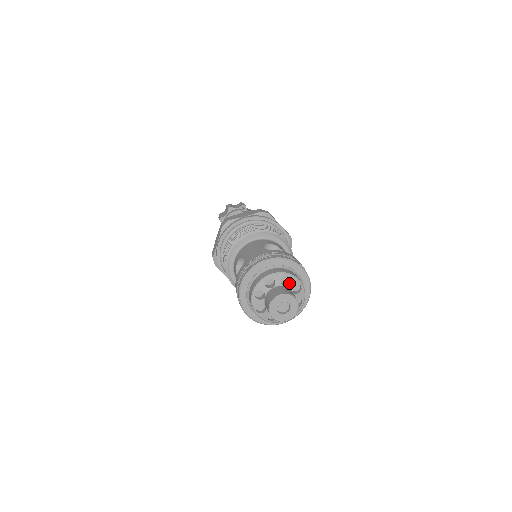
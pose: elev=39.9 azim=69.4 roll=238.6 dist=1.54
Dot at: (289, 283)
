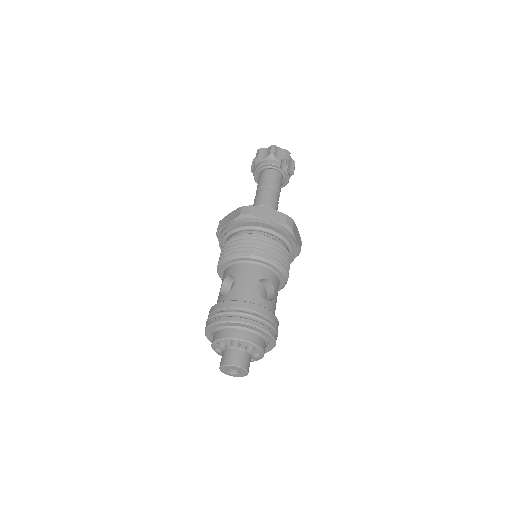
Dot at: (252, 350)
